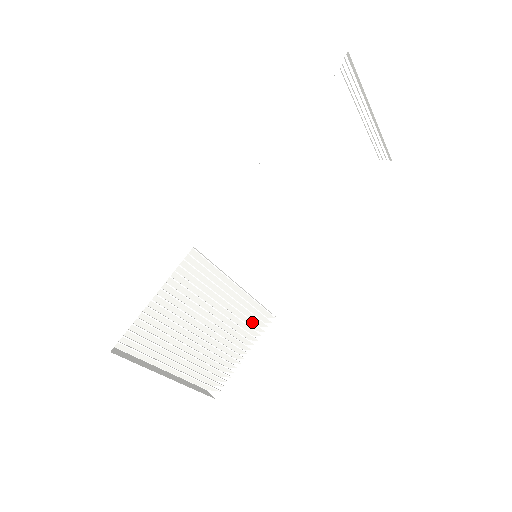
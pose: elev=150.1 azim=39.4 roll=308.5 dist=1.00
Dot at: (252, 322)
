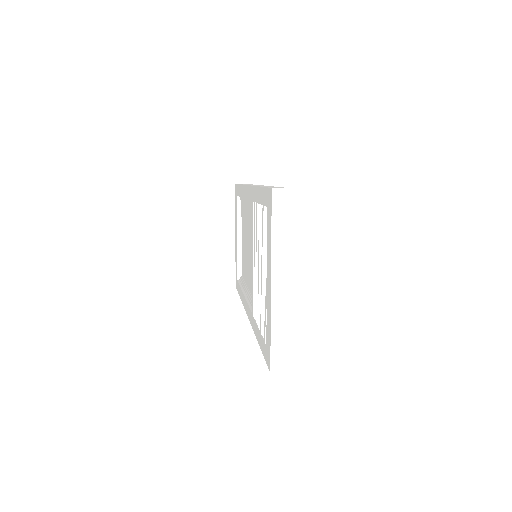
Dot at: occluded
